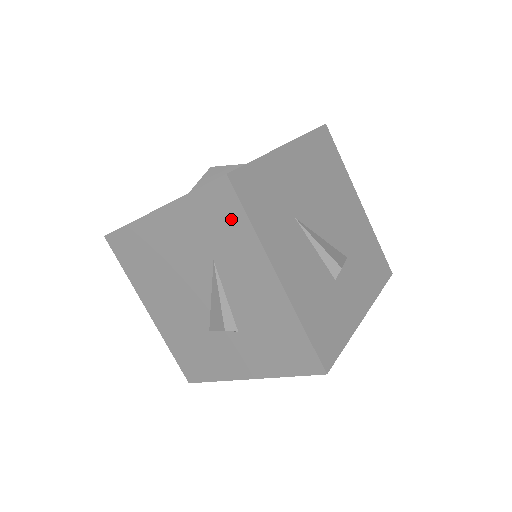
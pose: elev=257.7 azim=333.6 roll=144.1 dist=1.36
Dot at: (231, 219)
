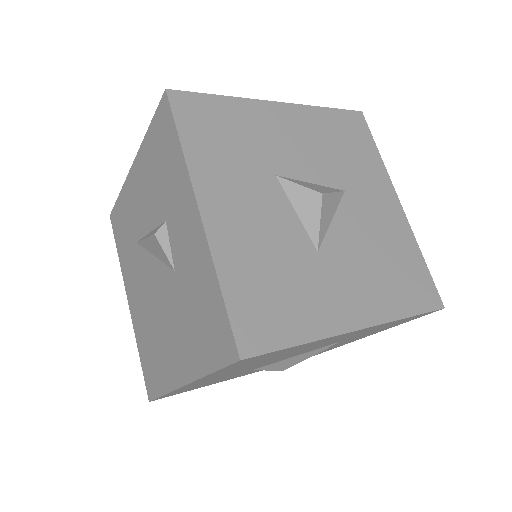
Dot at: (400, 323)
